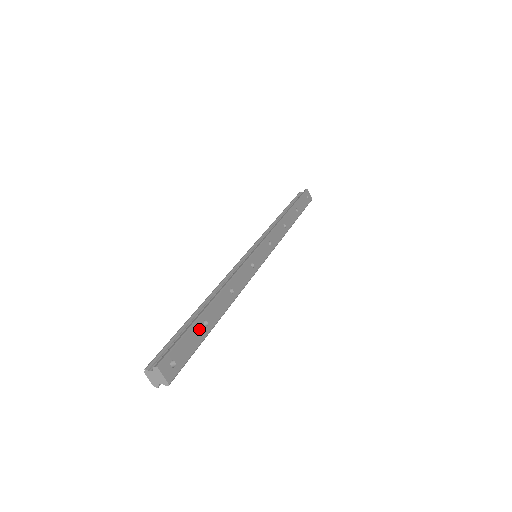
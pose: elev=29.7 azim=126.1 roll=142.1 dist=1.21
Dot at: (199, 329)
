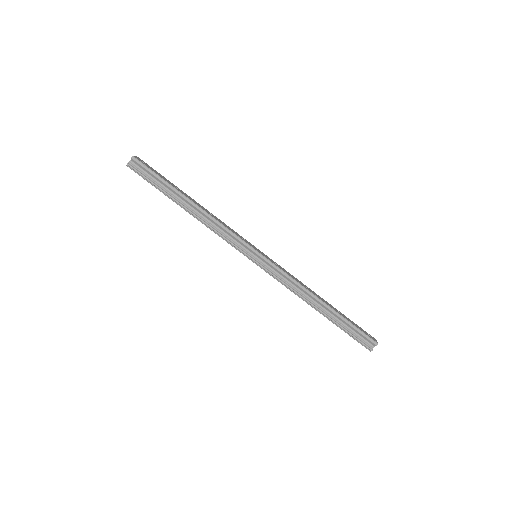
Dot at: (171, 183)
